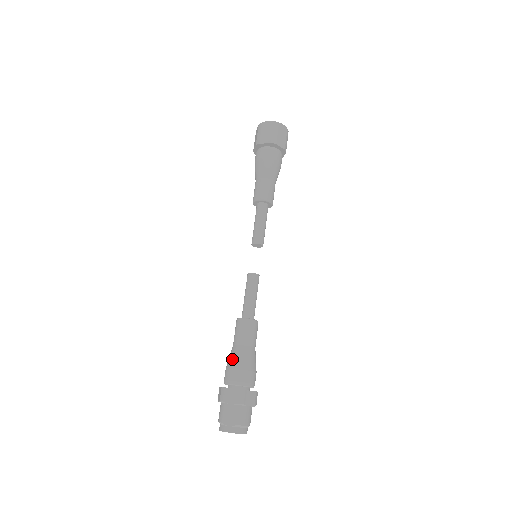
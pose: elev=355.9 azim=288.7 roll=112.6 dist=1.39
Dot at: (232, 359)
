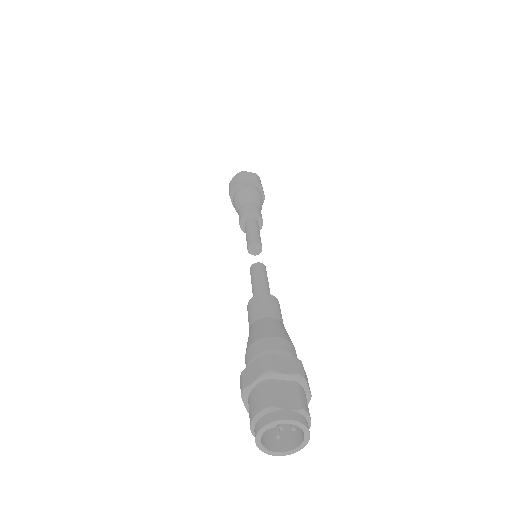
Dot at: (264, 329)
